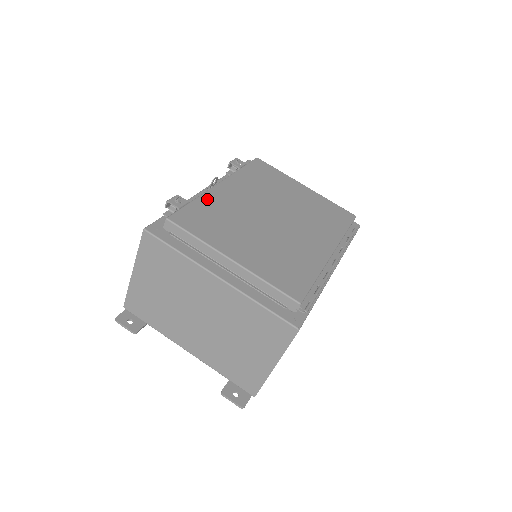
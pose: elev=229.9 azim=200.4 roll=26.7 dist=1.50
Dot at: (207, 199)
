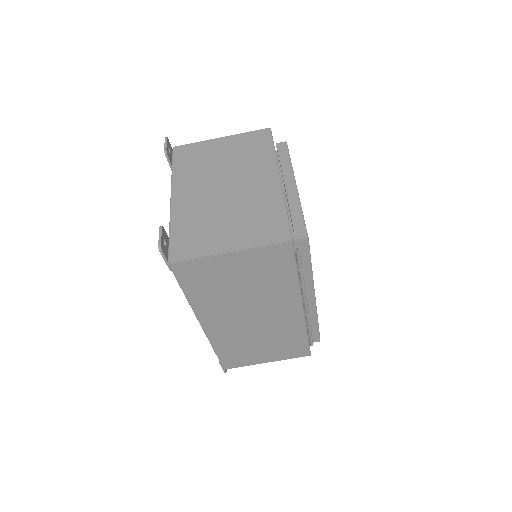
Dot at: occluded
